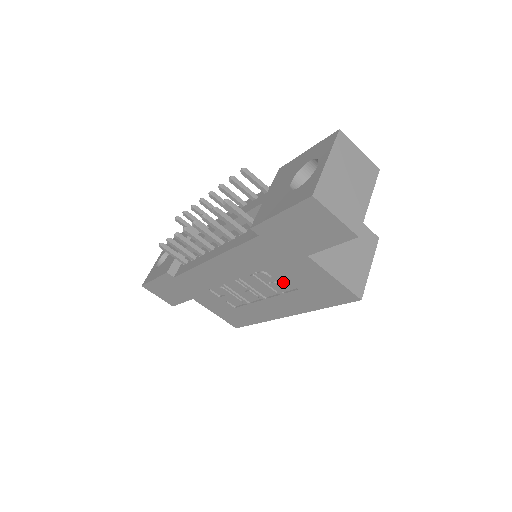
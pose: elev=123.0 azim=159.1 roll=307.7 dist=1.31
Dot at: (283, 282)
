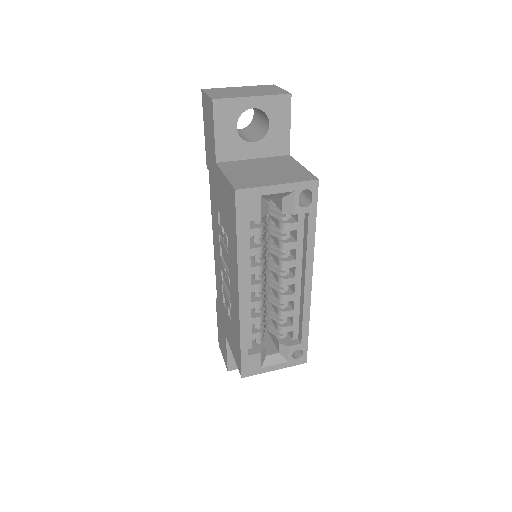
Dot at: (226, 229)
